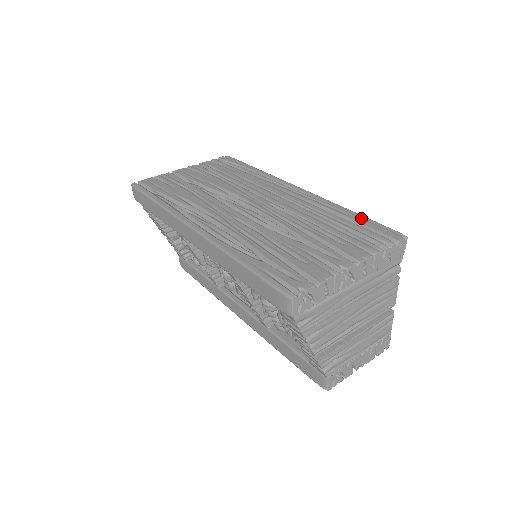
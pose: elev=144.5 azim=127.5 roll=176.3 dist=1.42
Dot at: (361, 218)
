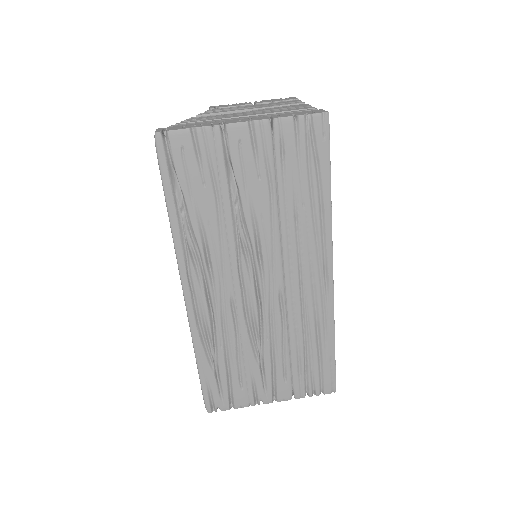
Dot at: (330, 357)
